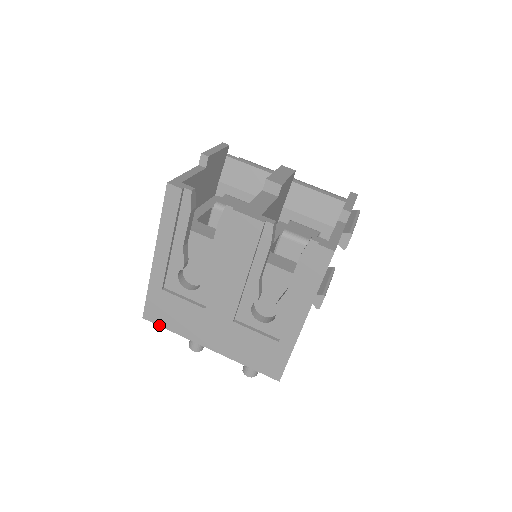
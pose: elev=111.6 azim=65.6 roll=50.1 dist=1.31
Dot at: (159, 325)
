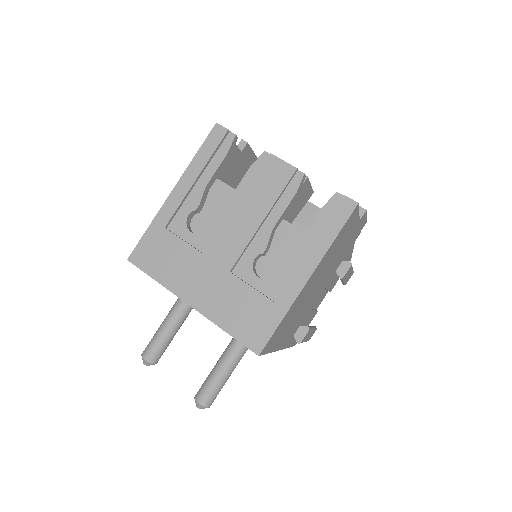
Dot at: (143, 270)
